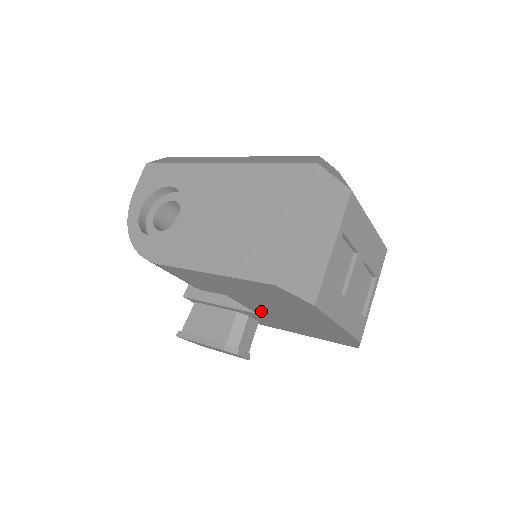
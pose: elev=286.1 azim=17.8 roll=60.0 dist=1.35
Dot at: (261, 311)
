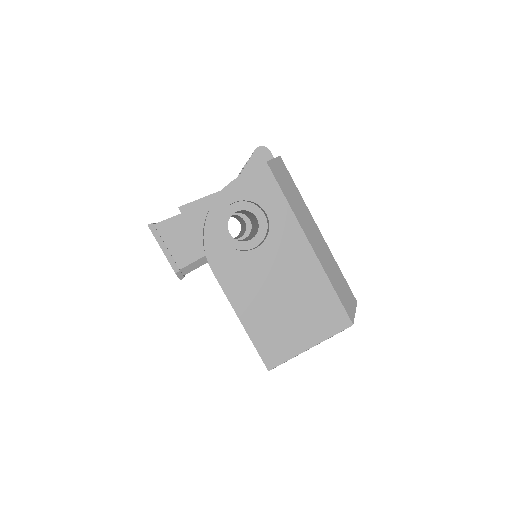
Dot at: occluded
